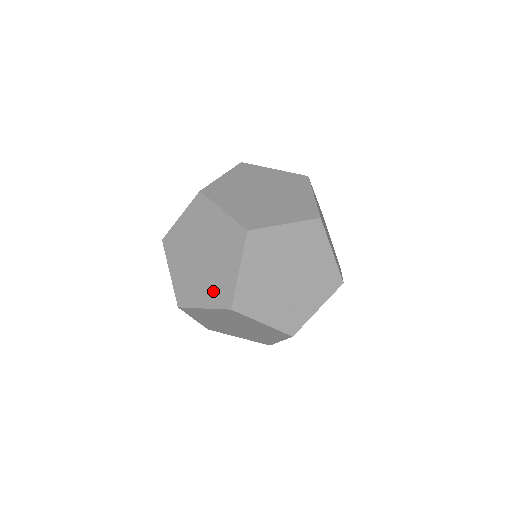
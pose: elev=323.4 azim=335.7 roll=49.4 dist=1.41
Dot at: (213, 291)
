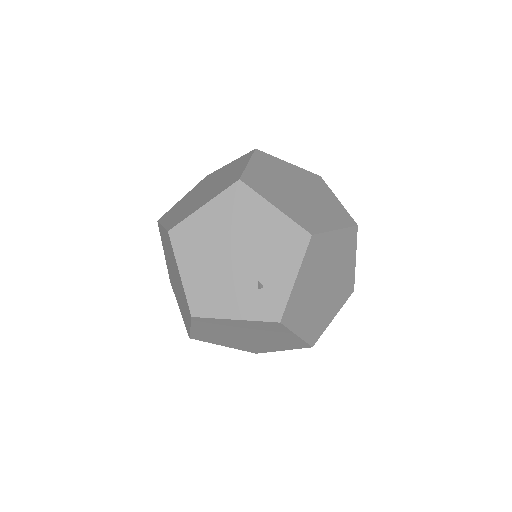
Dot at: (185, 307)
